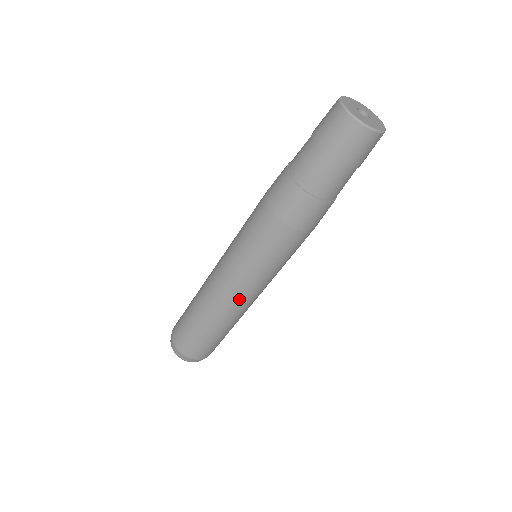
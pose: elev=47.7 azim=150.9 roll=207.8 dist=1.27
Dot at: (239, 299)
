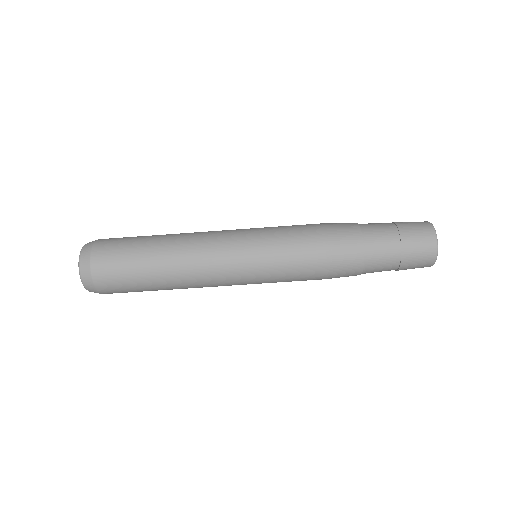
Dot at: (214, 245)
